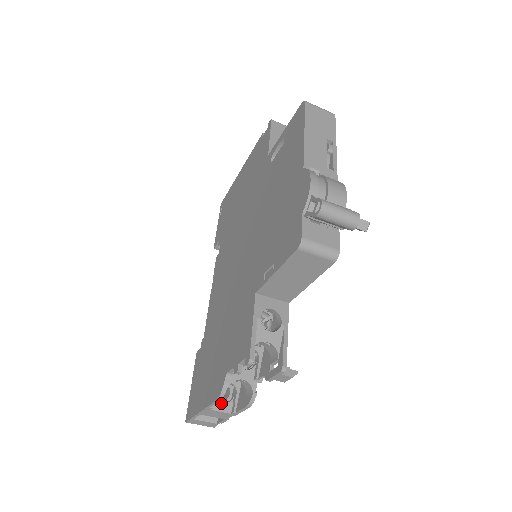
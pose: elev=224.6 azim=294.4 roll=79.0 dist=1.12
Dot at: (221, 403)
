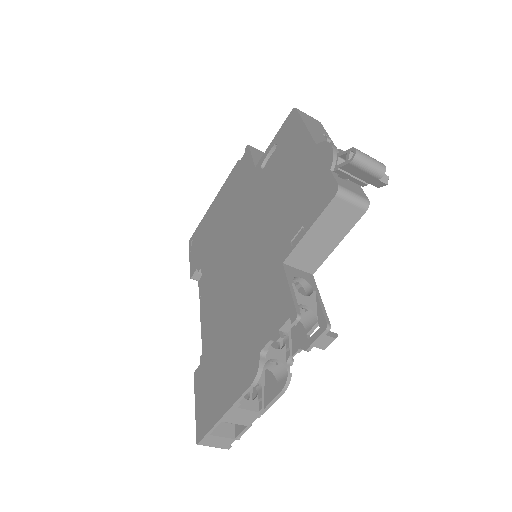
Dot at: (247, 400)
